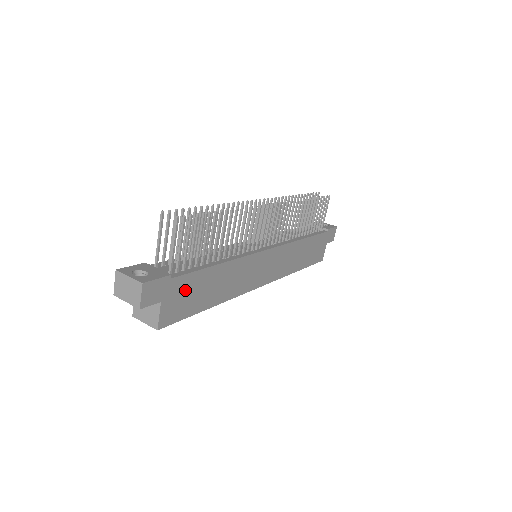
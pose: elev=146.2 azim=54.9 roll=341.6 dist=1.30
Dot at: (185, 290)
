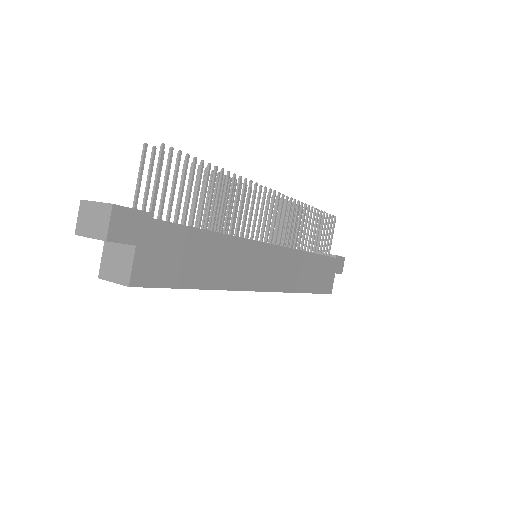
Dot at: (168, 245)
